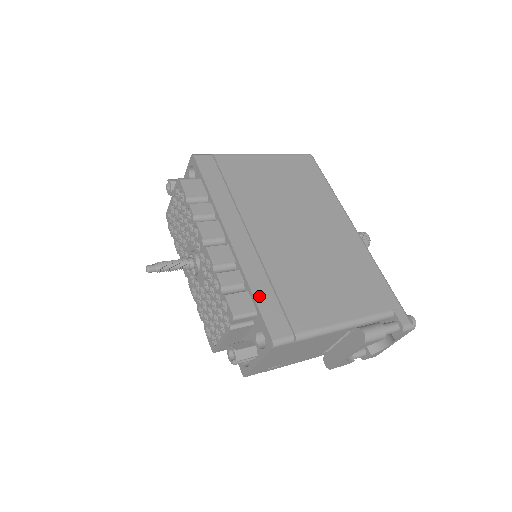
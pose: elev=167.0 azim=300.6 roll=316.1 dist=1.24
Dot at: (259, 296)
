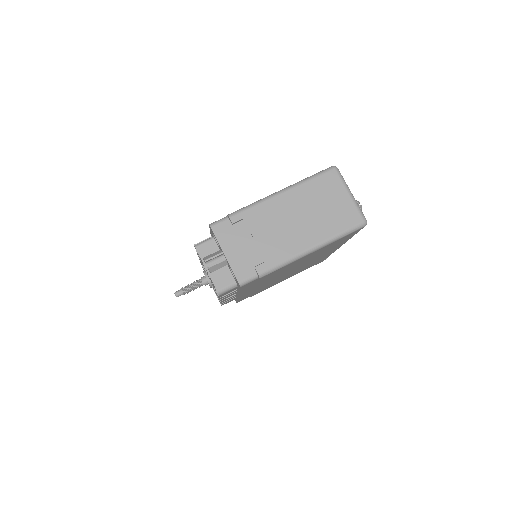
Dot at: occluded
